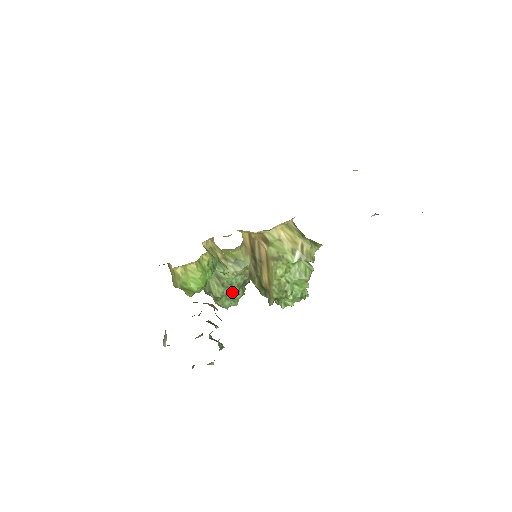
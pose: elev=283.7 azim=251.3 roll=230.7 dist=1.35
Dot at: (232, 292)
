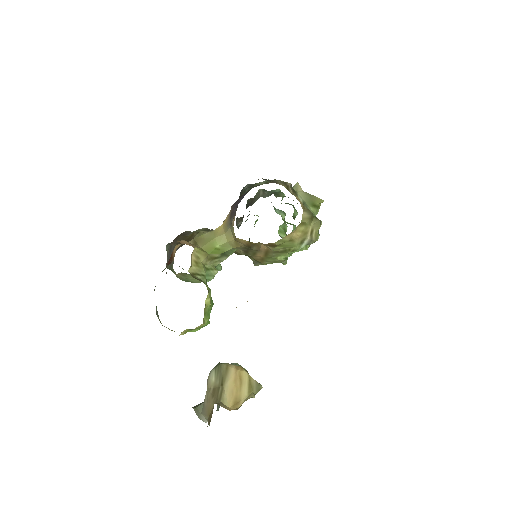
Dot at: occluded
